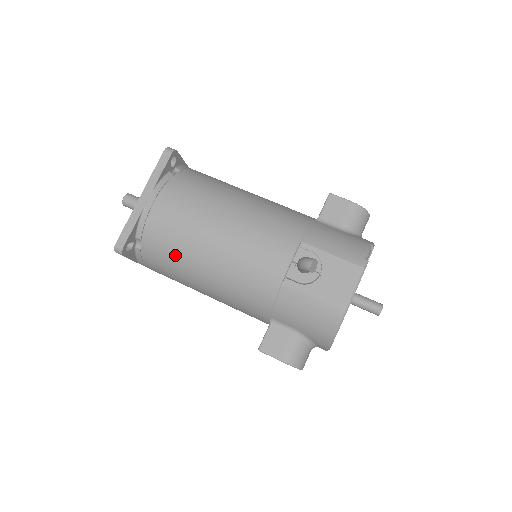
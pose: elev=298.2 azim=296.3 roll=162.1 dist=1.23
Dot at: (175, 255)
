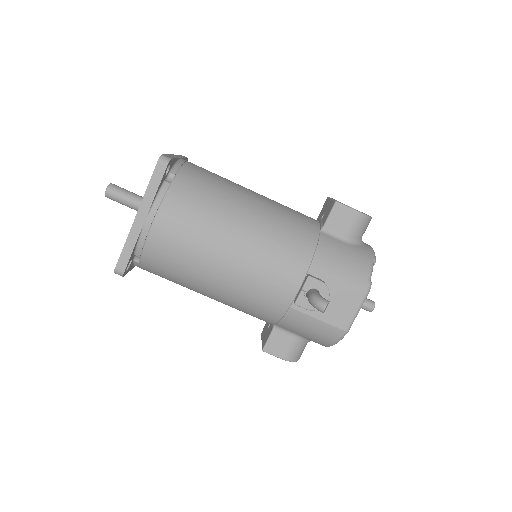
Dot at: (179, 274)
